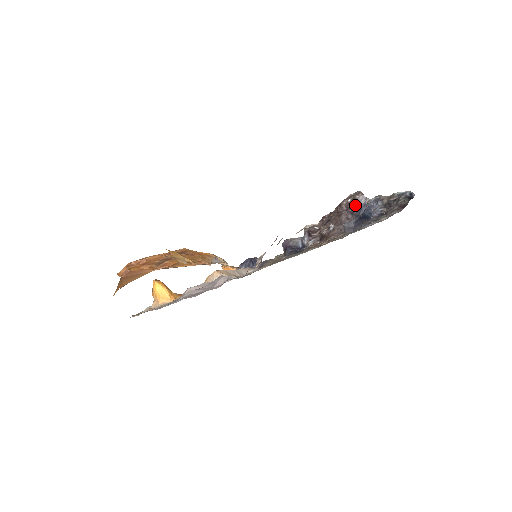
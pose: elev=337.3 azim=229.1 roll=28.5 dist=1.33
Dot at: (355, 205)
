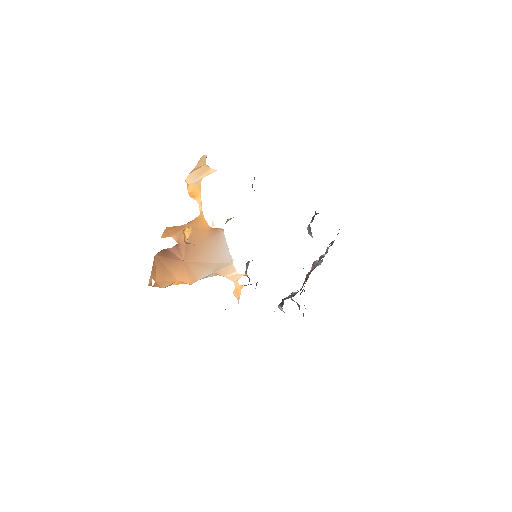
Dot at: (316, 266)
